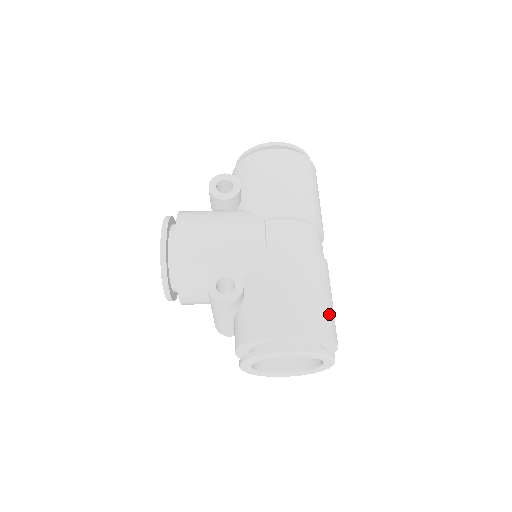
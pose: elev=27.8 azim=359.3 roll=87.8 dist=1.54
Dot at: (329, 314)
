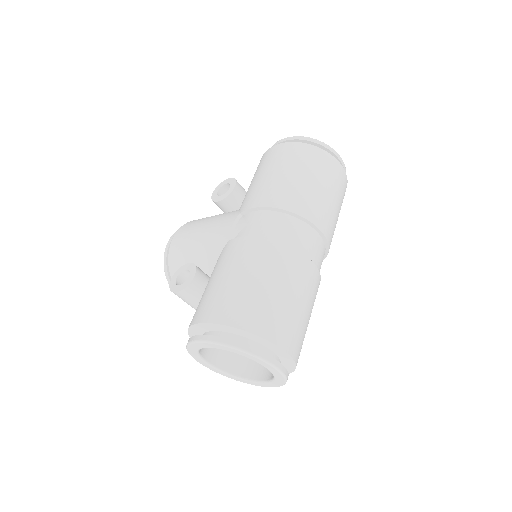
Dot at: (266, 306)
